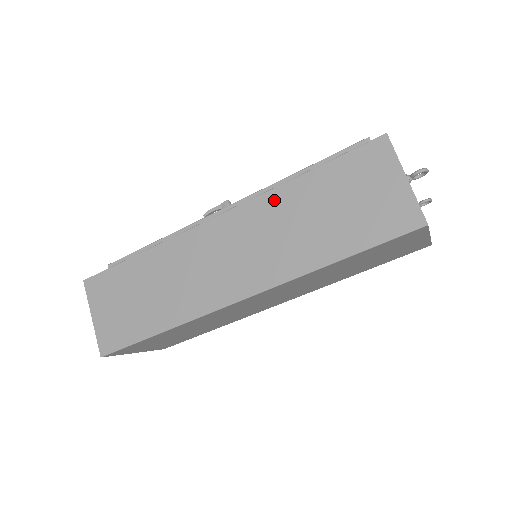
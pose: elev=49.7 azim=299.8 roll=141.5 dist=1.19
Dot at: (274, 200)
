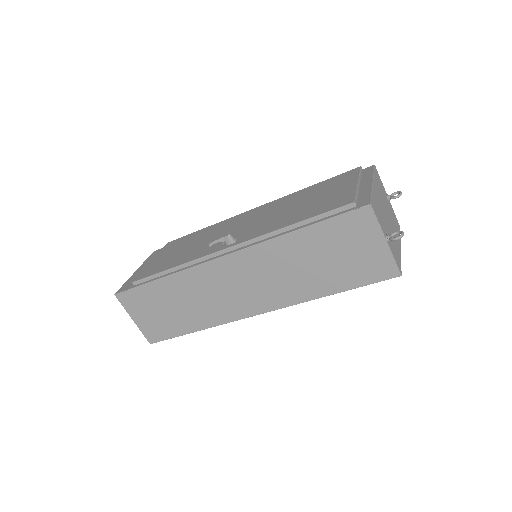
Dot at: (274, 248)
